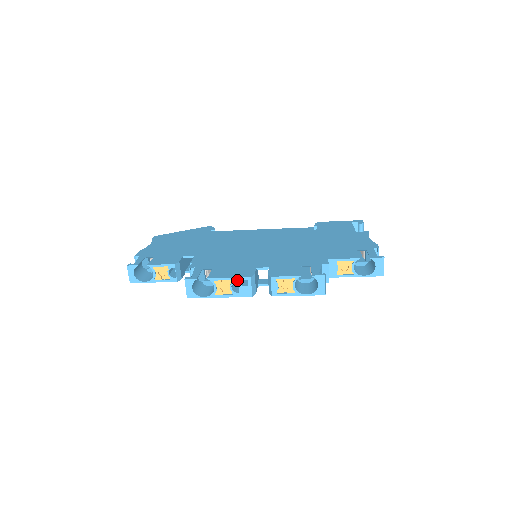
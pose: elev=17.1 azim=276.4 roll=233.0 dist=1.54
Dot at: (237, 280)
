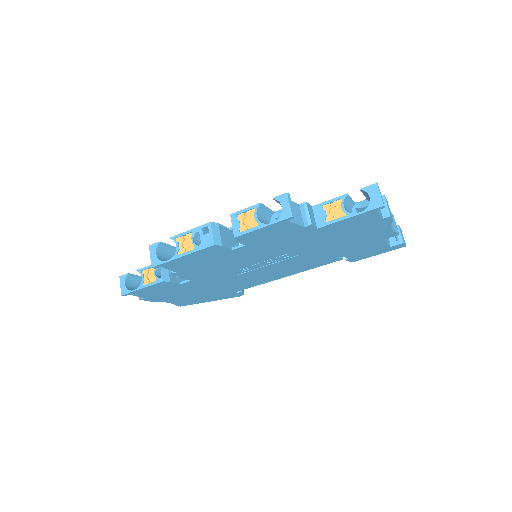
Dot at: (197, 230)
